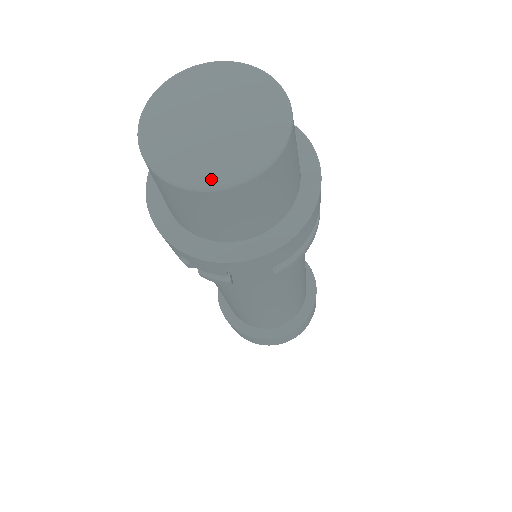
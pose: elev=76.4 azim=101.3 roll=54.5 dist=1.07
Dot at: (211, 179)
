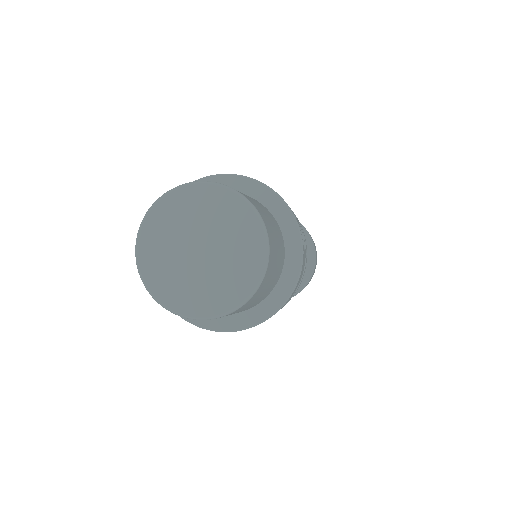
Dot at: (202, 310)
